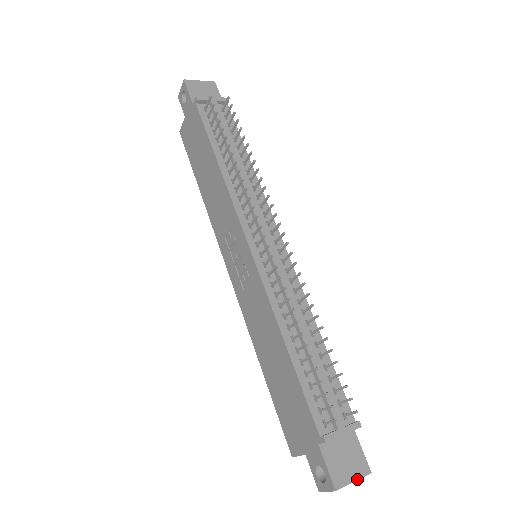
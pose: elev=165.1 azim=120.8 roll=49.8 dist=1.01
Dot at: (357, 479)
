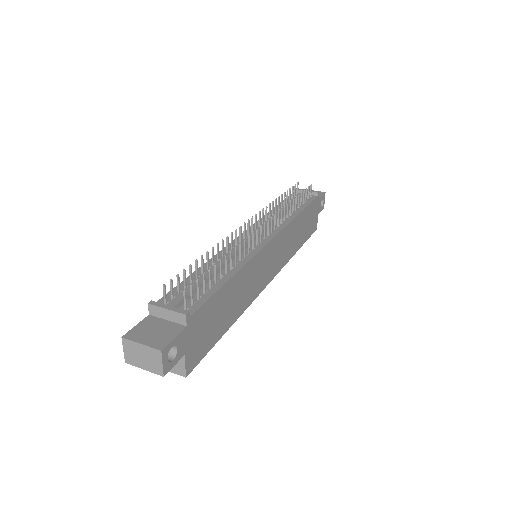
Dot at: (145, 344)
